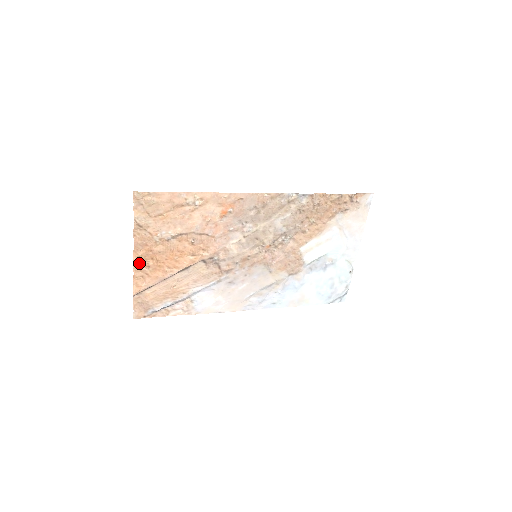
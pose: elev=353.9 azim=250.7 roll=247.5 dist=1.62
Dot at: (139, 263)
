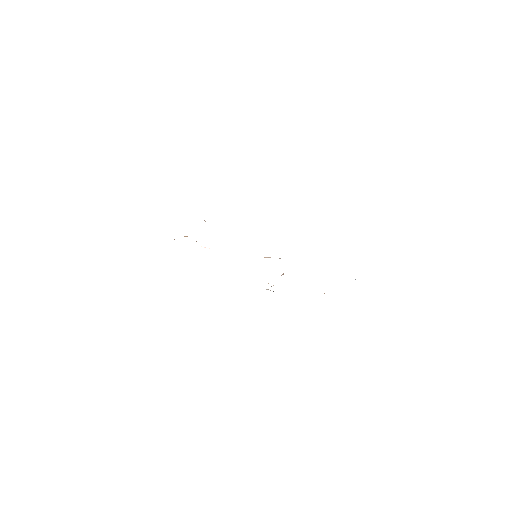
Dot at: occluded
